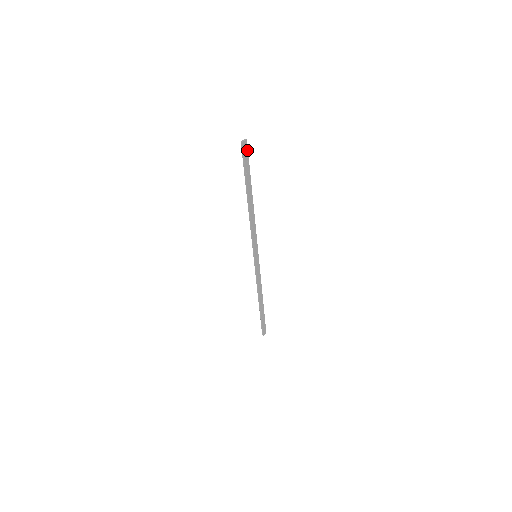
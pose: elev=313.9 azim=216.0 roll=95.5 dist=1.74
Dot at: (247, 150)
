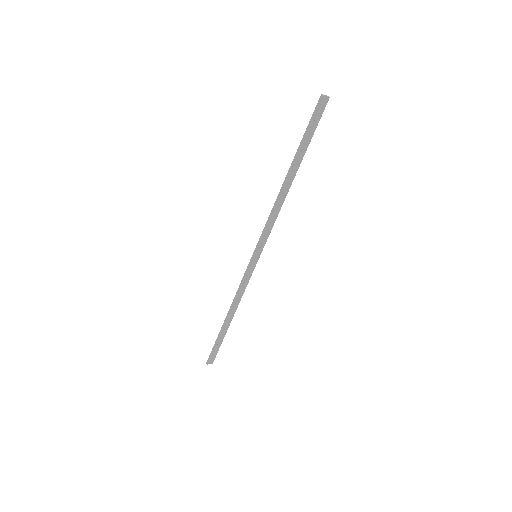
Dot at: (322, 112)
